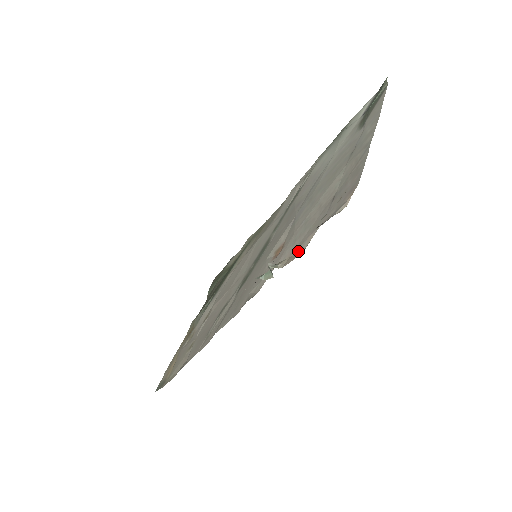
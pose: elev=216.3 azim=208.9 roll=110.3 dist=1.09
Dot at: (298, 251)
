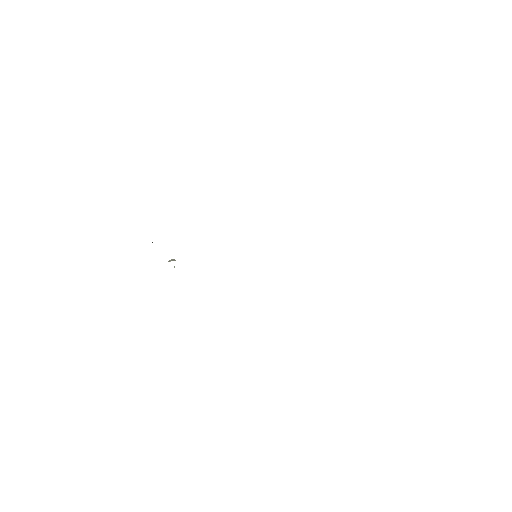
Dot at: occluded
